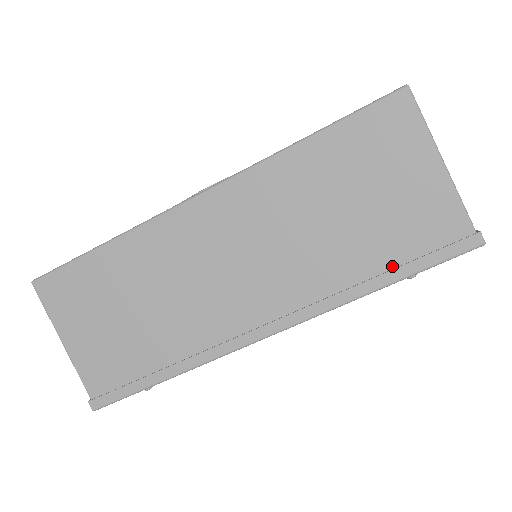
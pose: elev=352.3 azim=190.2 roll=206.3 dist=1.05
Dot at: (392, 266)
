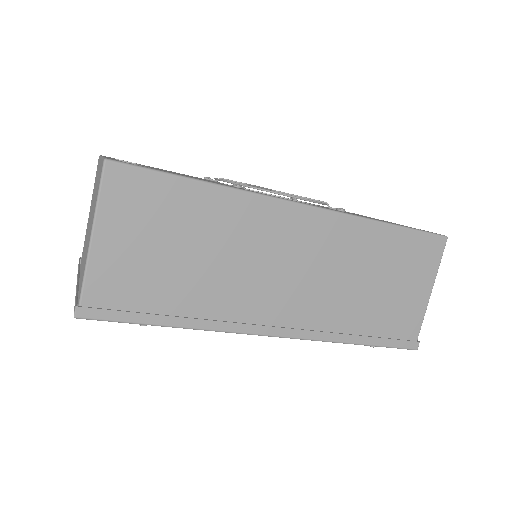
Dot at: (371, 334)
